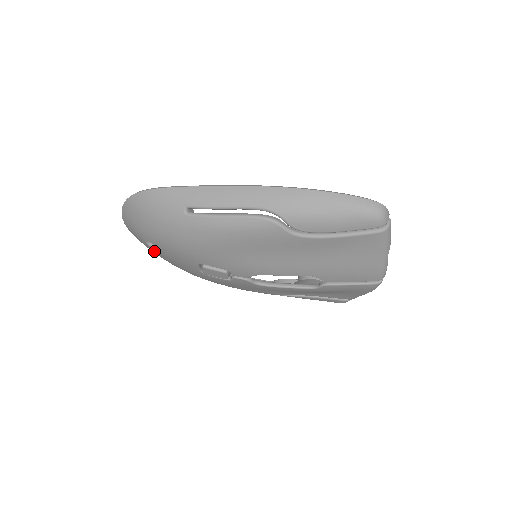
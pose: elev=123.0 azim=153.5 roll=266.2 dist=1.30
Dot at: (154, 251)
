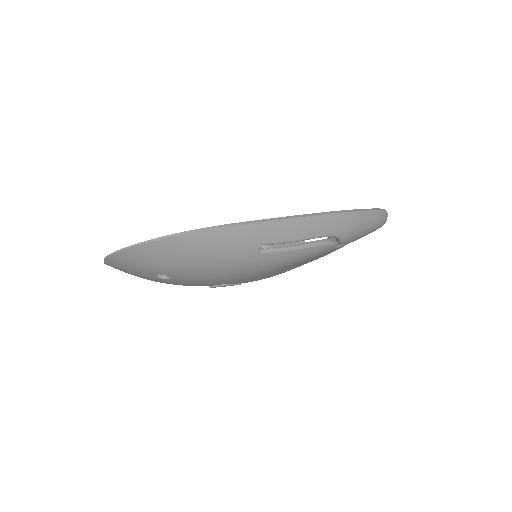
Dot at: (147, 277)
